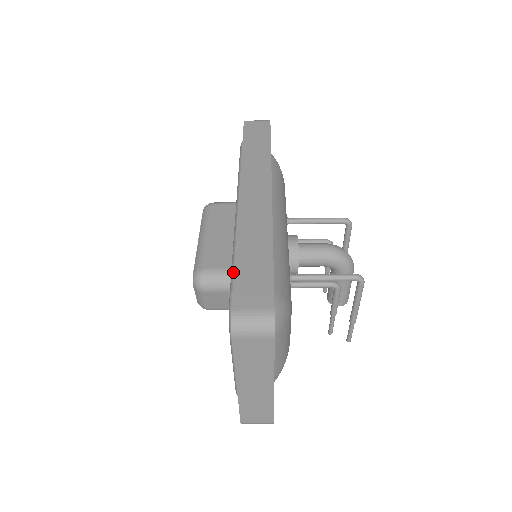
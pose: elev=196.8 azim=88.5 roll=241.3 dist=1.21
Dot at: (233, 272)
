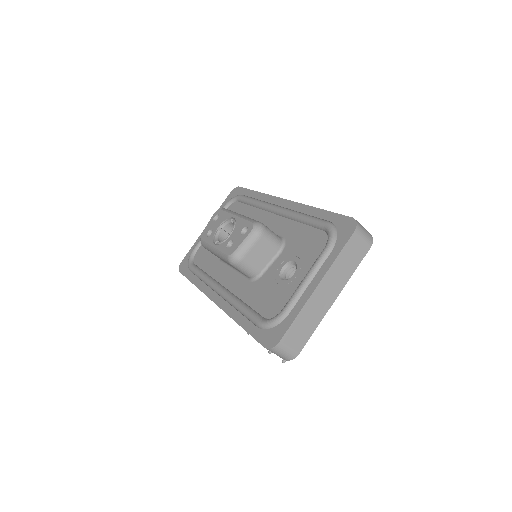
Dot at: (318, 218)
